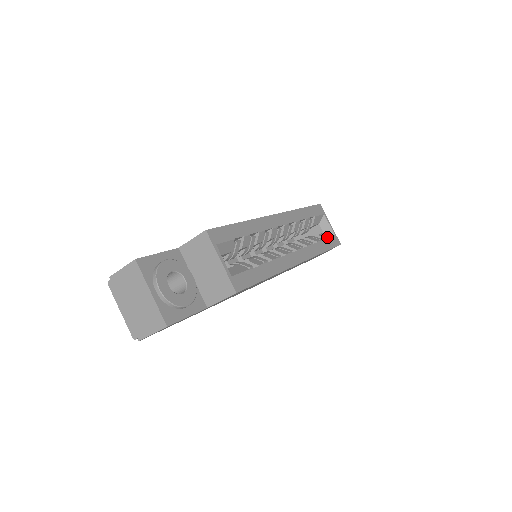
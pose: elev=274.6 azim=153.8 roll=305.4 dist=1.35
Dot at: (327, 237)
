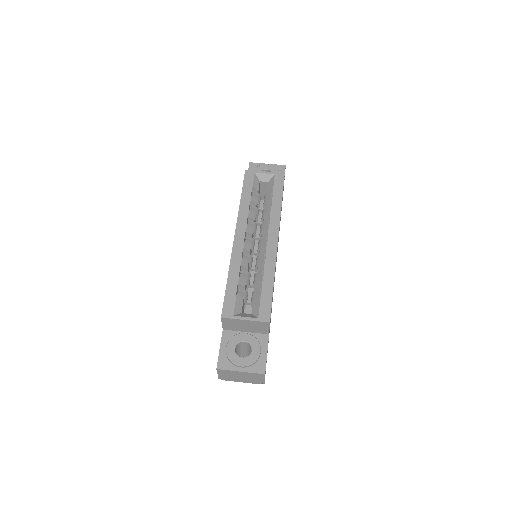
Dot at: (273, 186)
